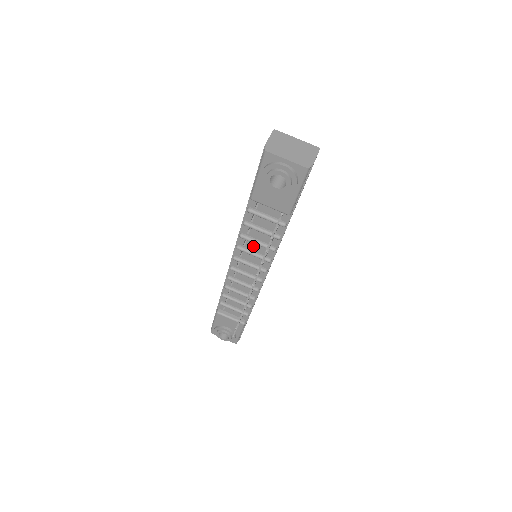
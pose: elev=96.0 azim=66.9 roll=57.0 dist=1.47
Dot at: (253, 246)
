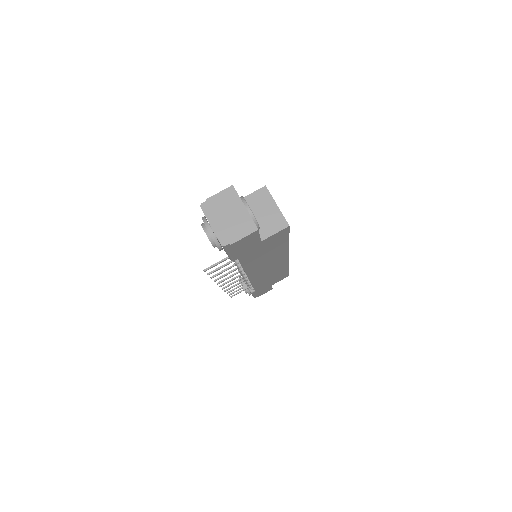
Dot at: occluded
